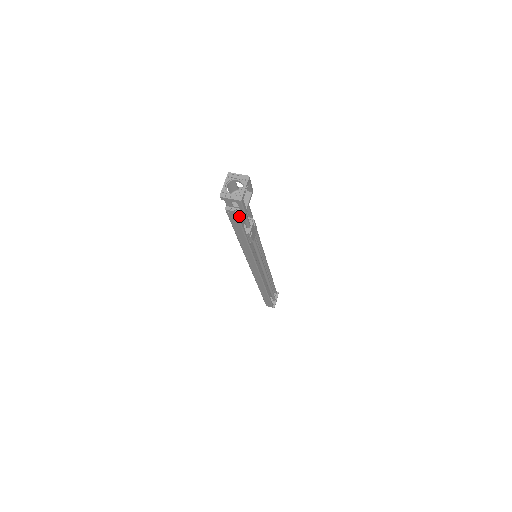
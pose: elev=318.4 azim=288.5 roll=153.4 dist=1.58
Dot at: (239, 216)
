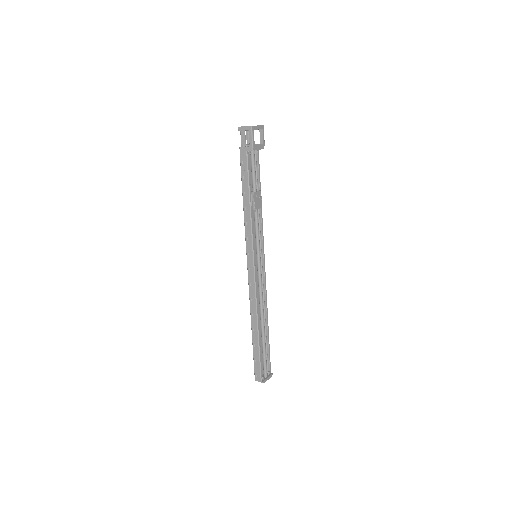
Dot at: (248, 158)
